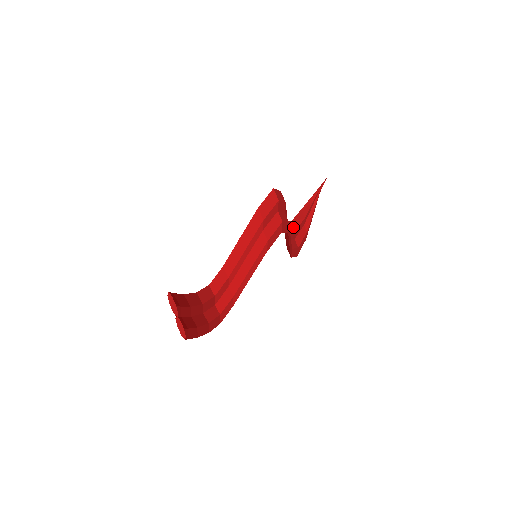
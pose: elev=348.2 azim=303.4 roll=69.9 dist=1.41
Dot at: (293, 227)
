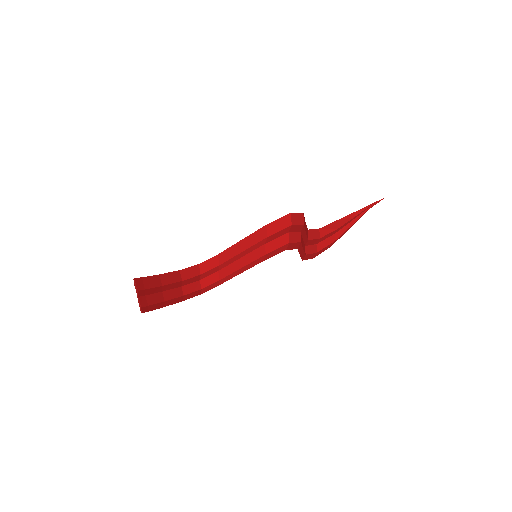
Dot at: (318, 234)
